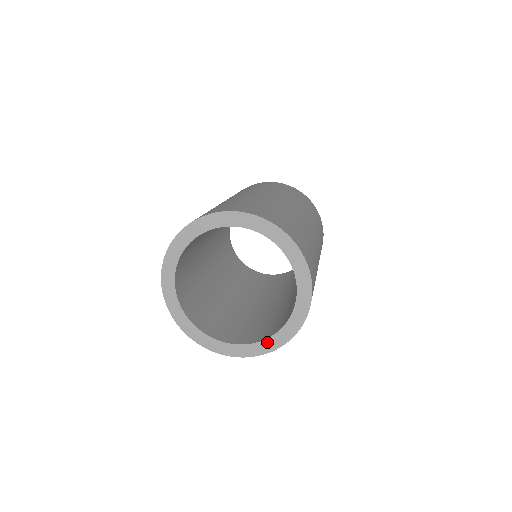
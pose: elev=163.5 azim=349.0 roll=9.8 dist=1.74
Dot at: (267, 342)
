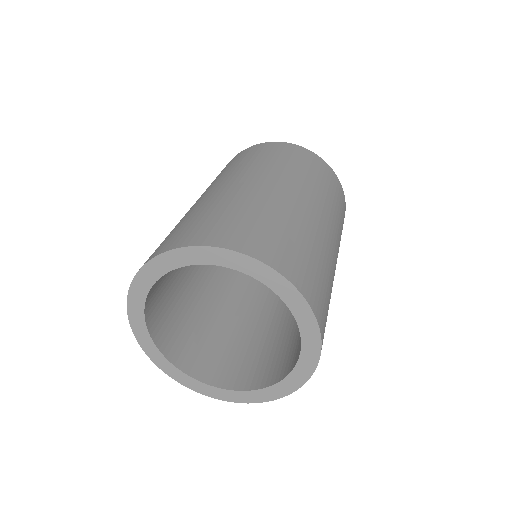
Dot at: (304, 357)
